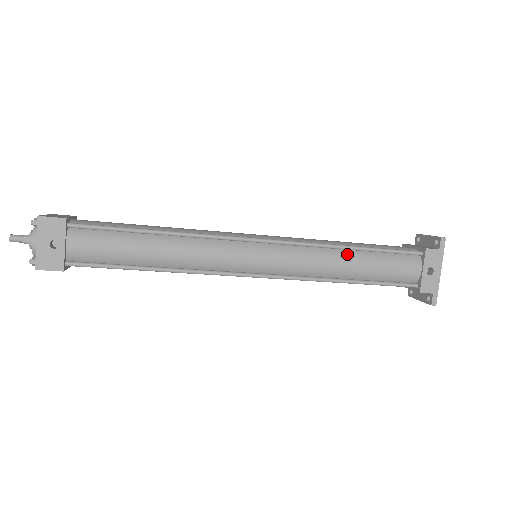
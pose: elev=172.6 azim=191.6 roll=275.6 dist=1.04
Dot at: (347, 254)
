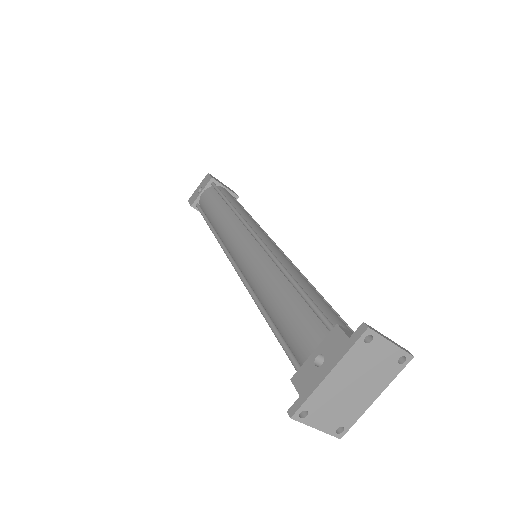
Dot at: (282, 281)
